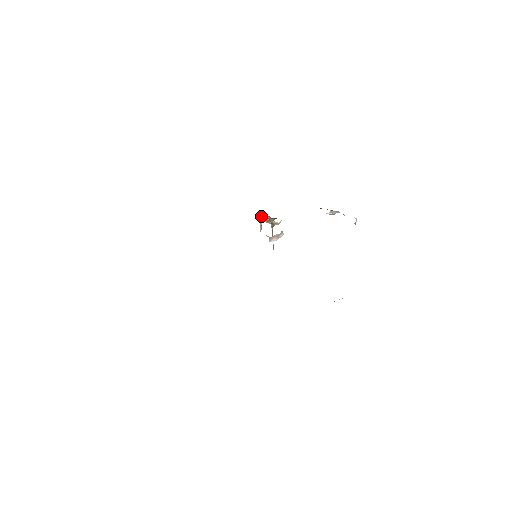
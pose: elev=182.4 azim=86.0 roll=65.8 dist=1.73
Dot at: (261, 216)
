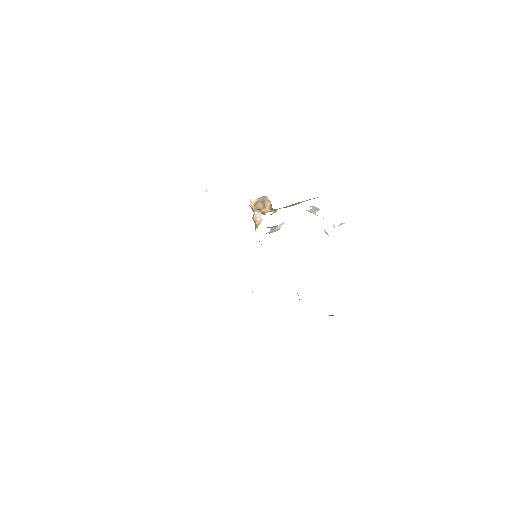
Dot at: (262, 198)
